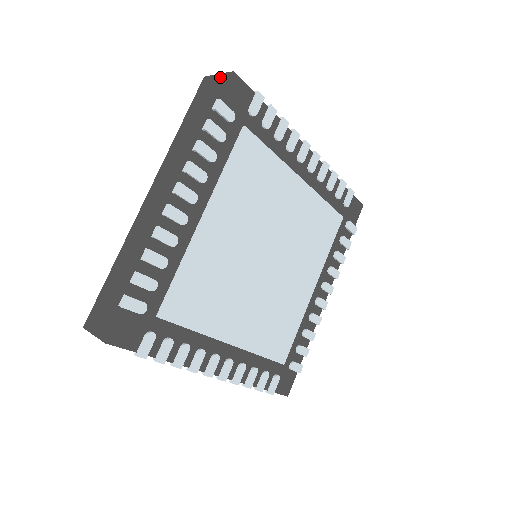
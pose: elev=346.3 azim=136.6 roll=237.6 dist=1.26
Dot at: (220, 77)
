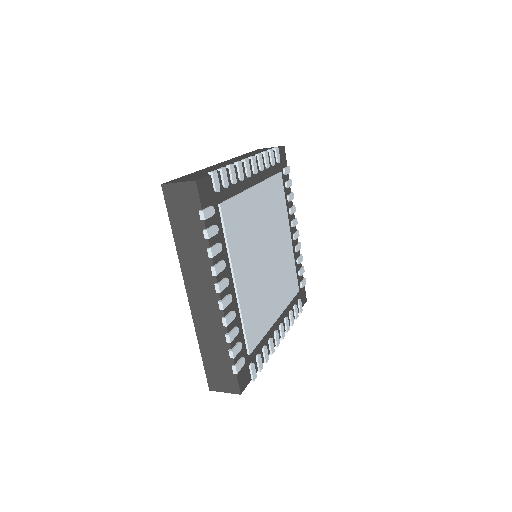
Dot at: (273, 147)
